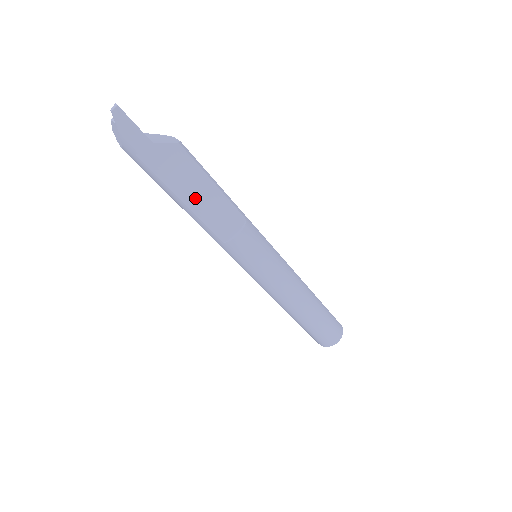
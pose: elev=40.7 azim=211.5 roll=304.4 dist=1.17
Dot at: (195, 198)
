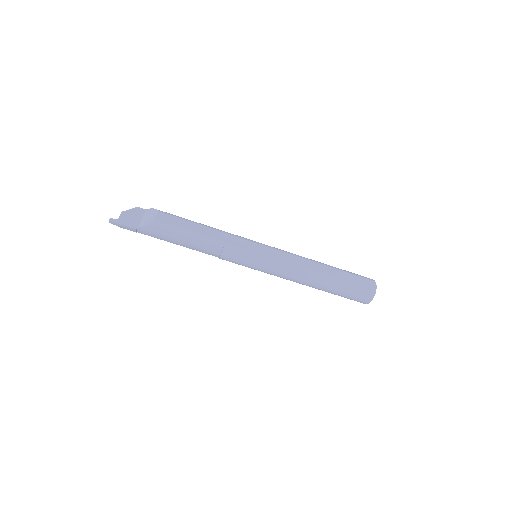
Dot at: (181, 243)
